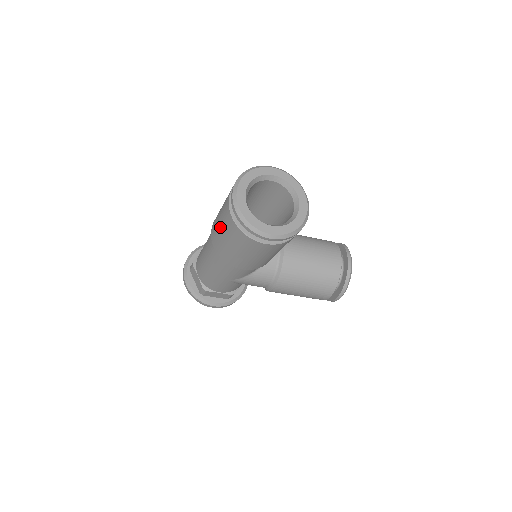
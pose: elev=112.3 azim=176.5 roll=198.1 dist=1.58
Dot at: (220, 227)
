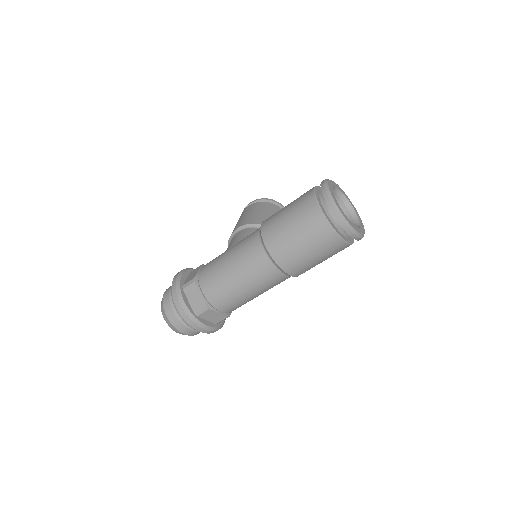
Dot at: (312, 255)
